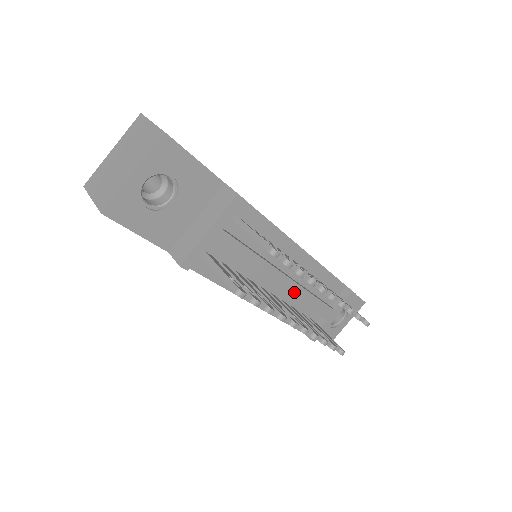
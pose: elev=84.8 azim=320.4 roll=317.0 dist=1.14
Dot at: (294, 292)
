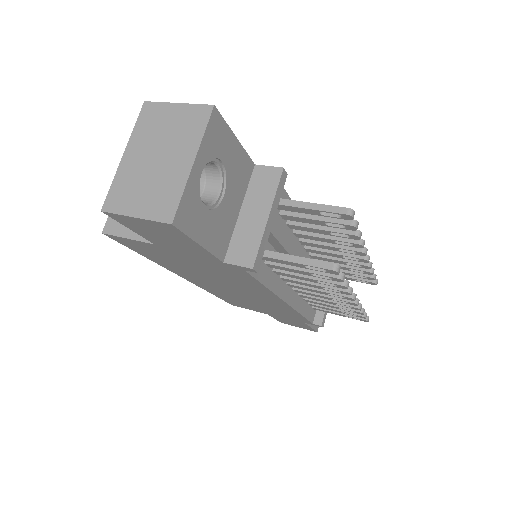
Dot at: occluded
